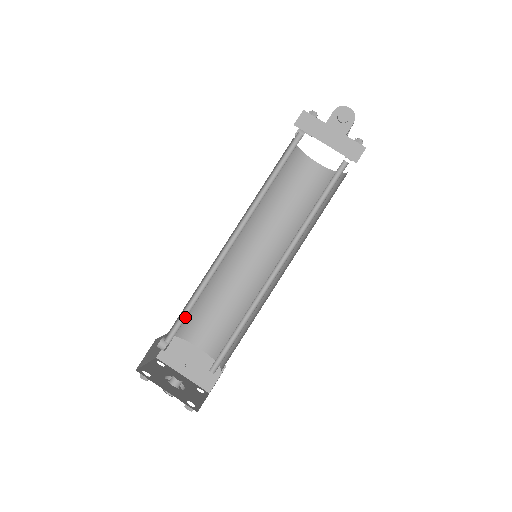
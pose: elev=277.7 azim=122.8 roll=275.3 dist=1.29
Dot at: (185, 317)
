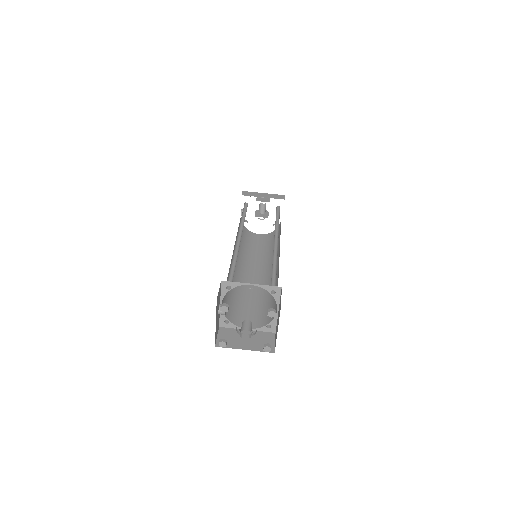
Dot at: (233, 275)
